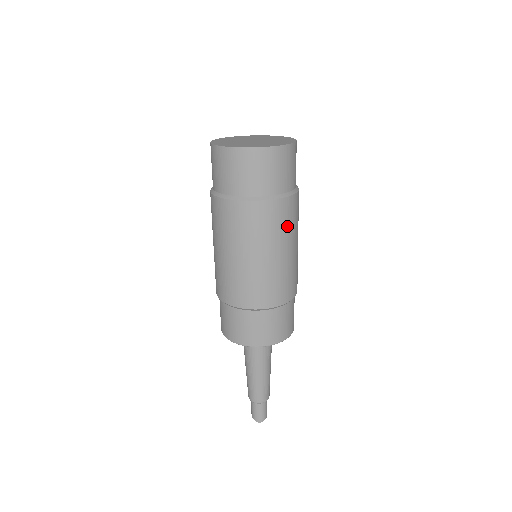
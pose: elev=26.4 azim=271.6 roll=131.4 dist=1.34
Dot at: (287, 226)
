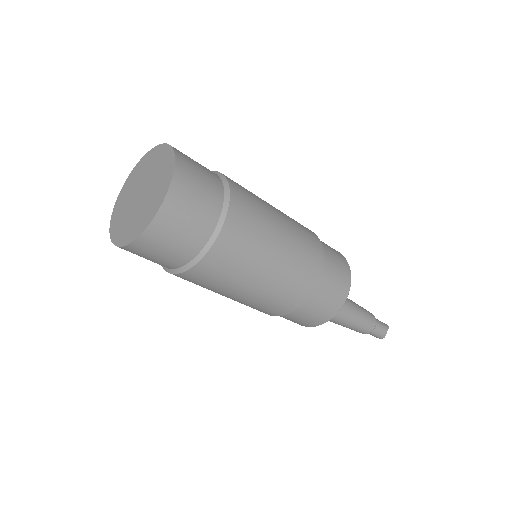
Dot at: (246, 253)
